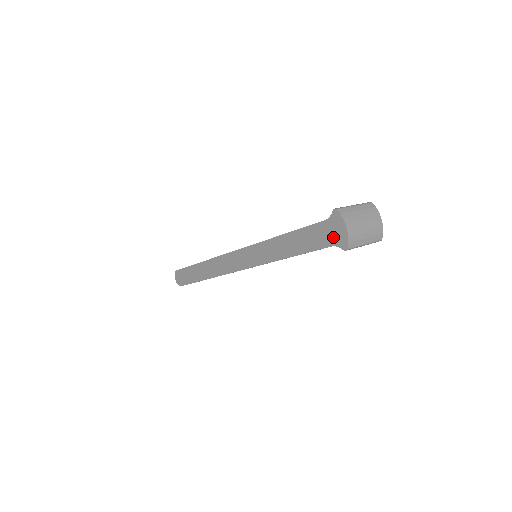
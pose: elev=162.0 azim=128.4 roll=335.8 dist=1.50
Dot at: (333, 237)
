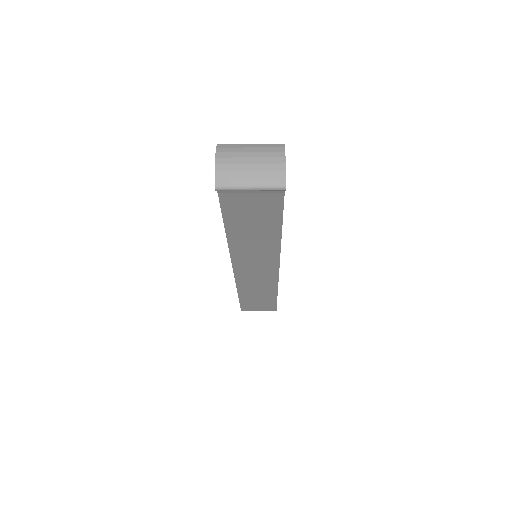
Dot at: occluded
